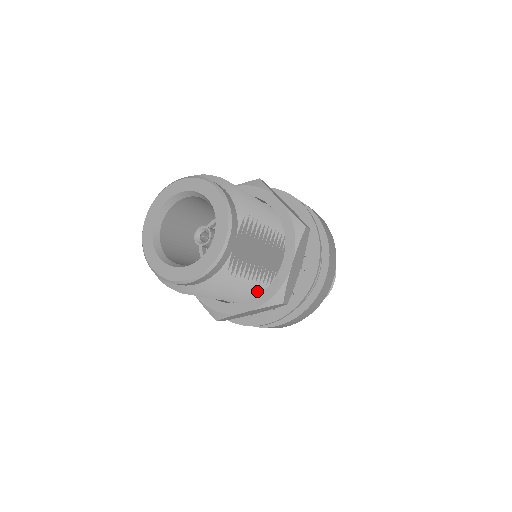
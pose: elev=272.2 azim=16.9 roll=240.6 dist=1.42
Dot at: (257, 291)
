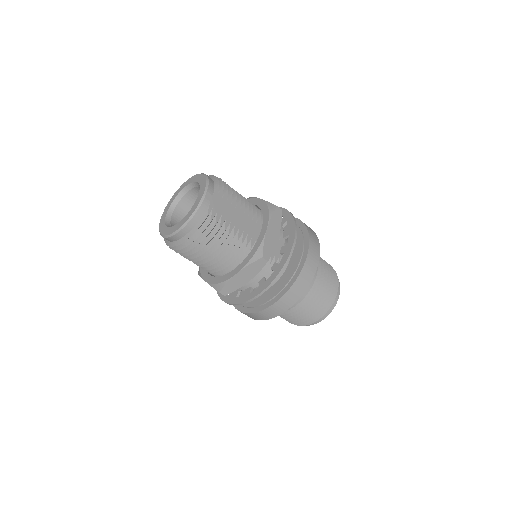
Dot at: (244, 256)
